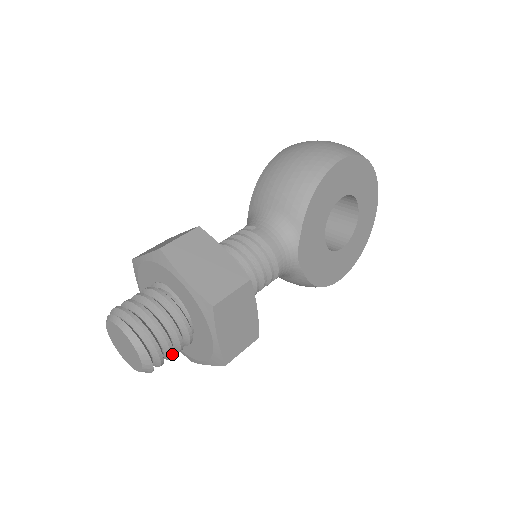
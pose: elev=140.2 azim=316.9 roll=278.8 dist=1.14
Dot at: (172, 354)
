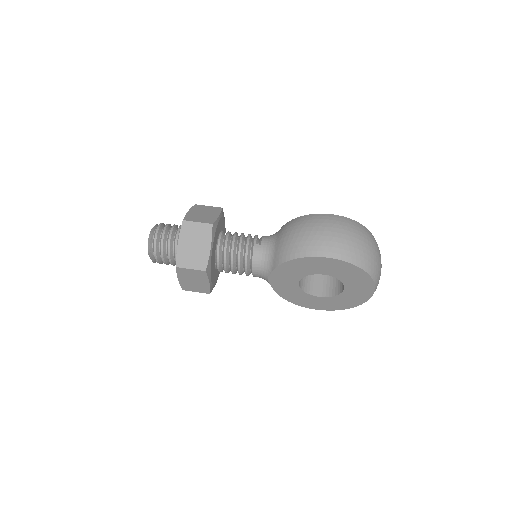
Dot at: (166, 264)
